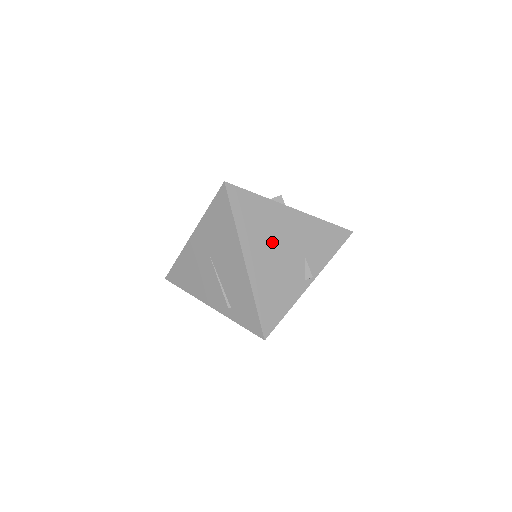
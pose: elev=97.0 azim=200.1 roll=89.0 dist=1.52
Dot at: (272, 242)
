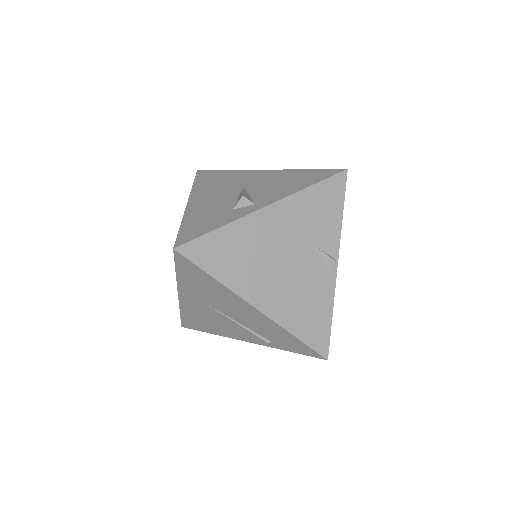
Dot at: (270, 263)
